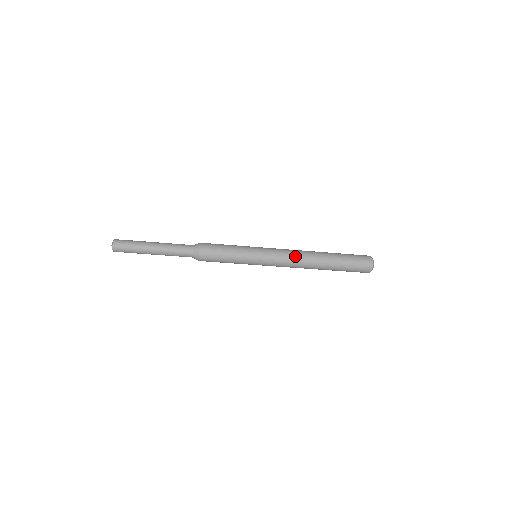
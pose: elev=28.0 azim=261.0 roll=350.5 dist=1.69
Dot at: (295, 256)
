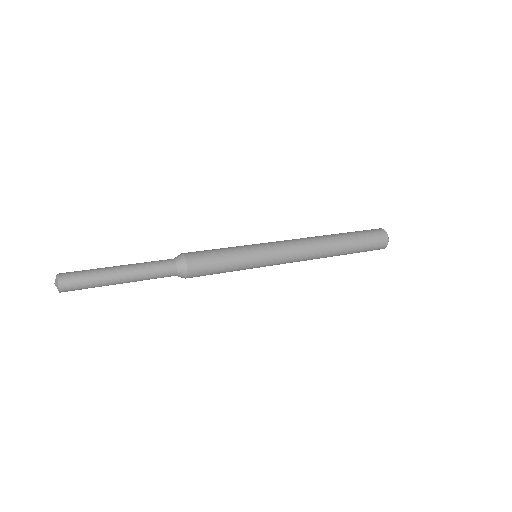
Dot at: (305, 256)
